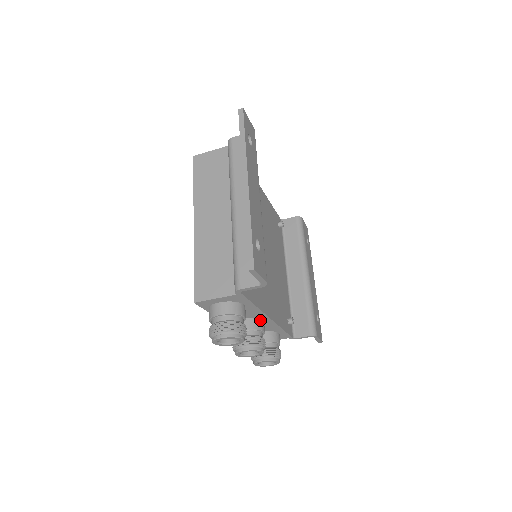
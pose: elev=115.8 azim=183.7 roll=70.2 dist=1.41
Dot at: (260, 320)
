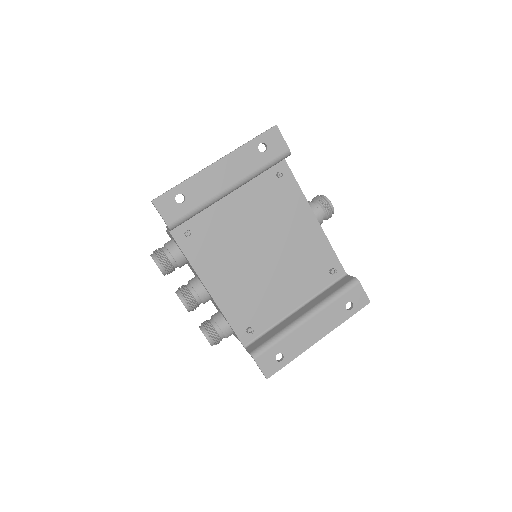
Dot at: (203, 286)
